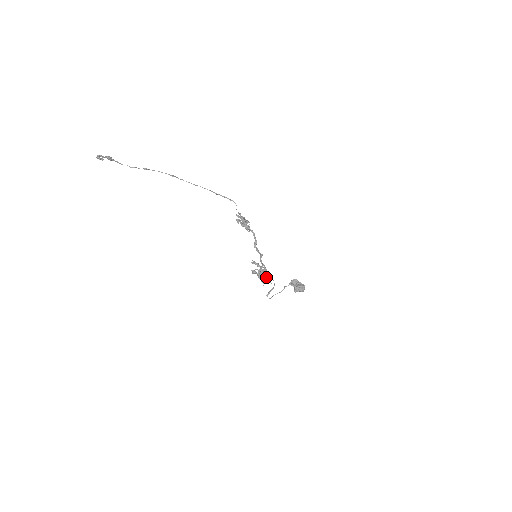
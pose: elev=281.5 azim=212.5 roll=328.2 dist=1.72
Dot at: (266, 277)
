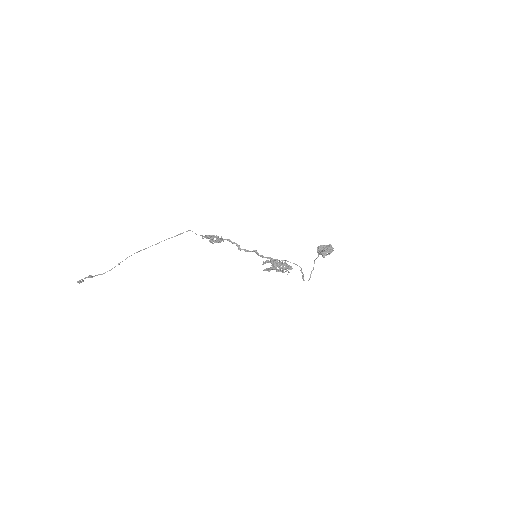
Dot at: (286, 266)
